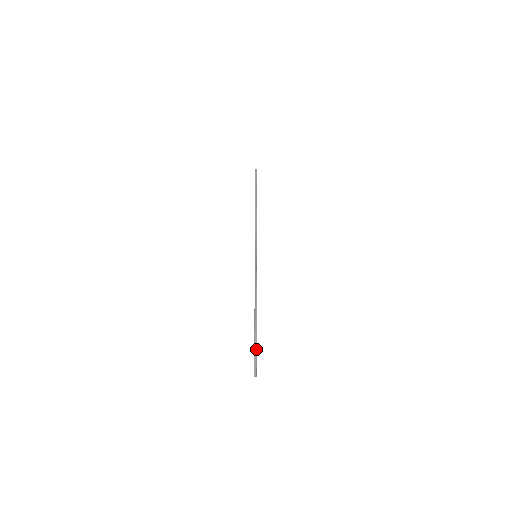
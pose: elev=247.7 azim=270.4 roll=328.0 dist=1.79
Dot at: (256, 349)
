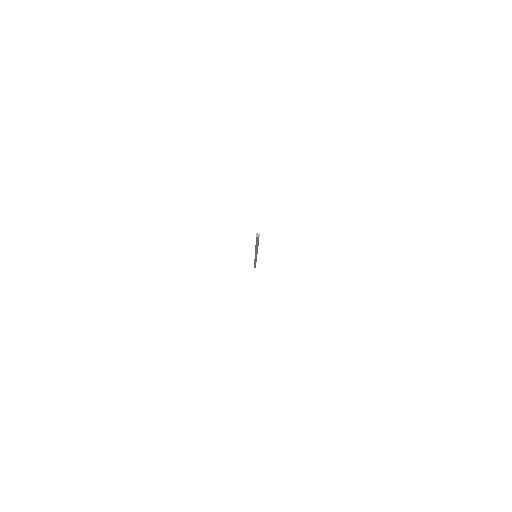
Dot at: occluded
